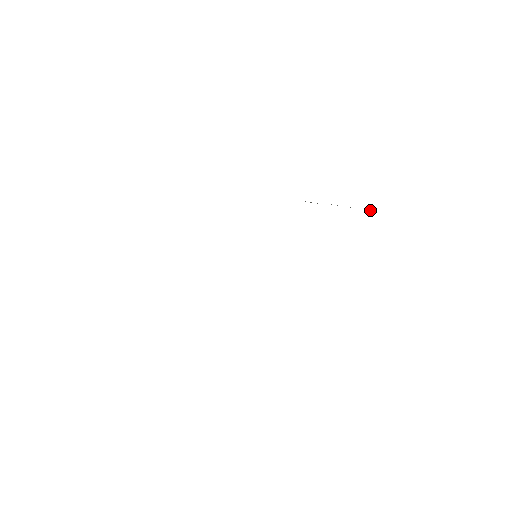
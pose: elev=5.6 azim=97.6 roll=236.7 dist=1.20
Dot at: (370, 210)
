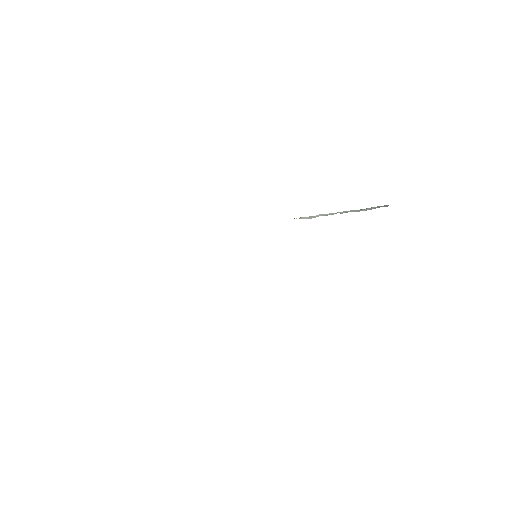
Dot at: (362, 209)
